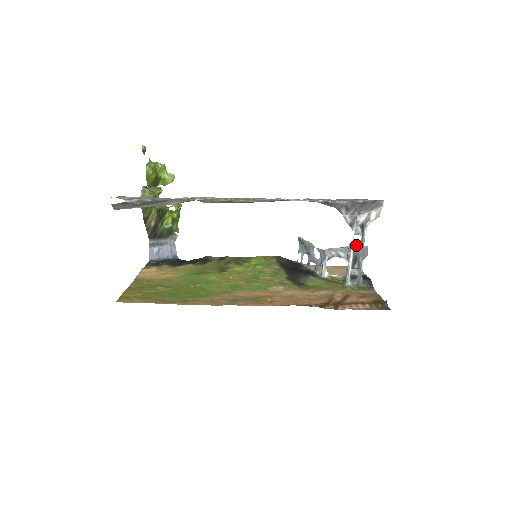
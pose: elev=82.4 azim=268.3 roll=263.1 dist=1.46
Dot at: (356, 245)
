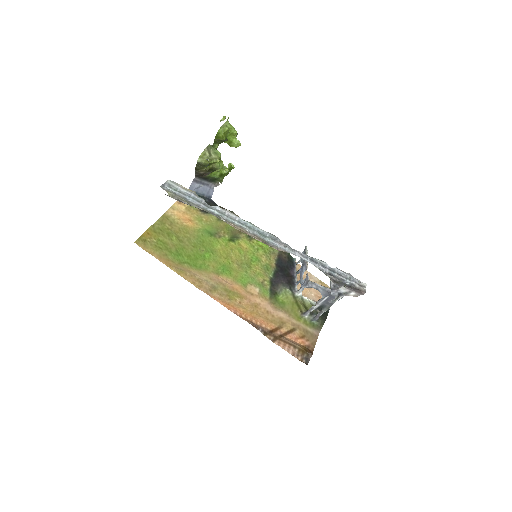
Dot at: (328, 300)
